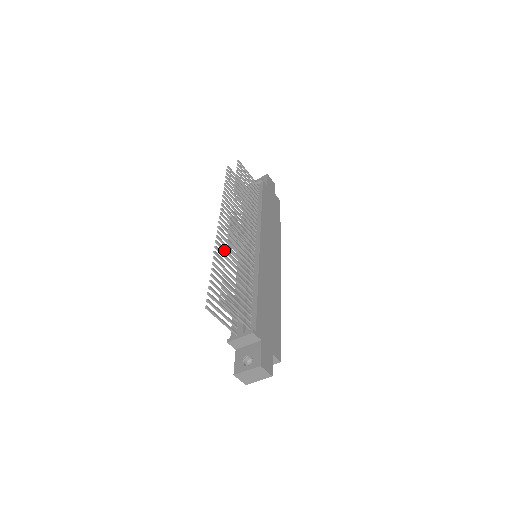
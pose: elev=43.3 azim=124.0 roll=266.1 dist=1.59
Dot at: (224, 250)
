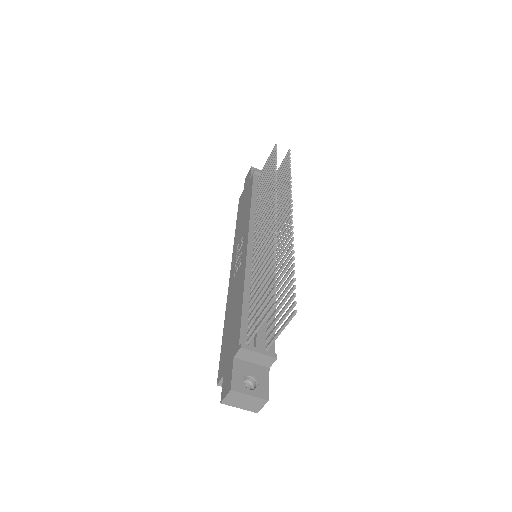
Dot at: (269, 238)
